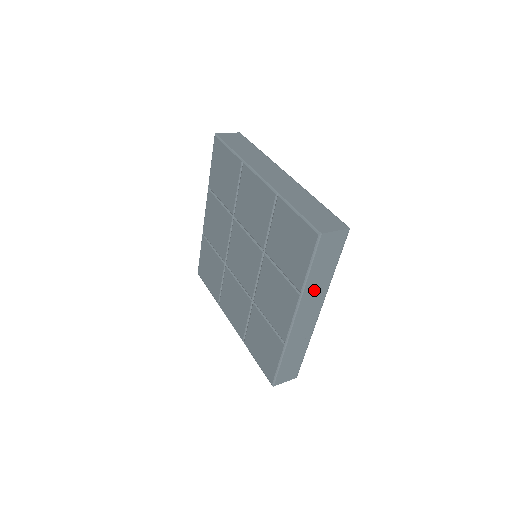
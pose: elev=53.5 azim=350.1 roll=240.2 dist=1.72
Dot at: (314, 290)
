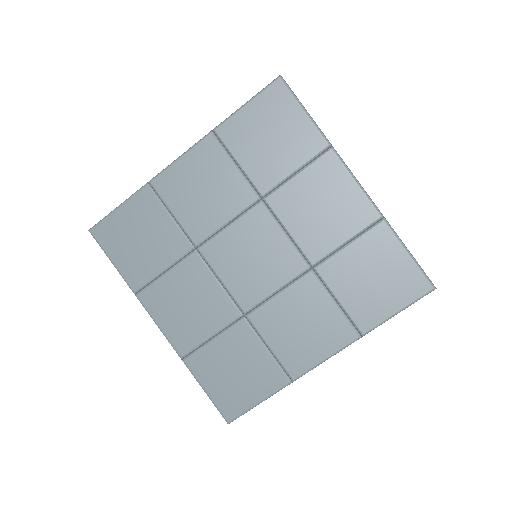
Dot at: occluded
